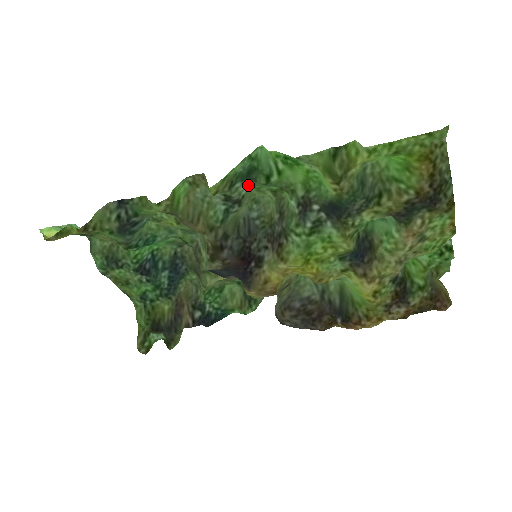
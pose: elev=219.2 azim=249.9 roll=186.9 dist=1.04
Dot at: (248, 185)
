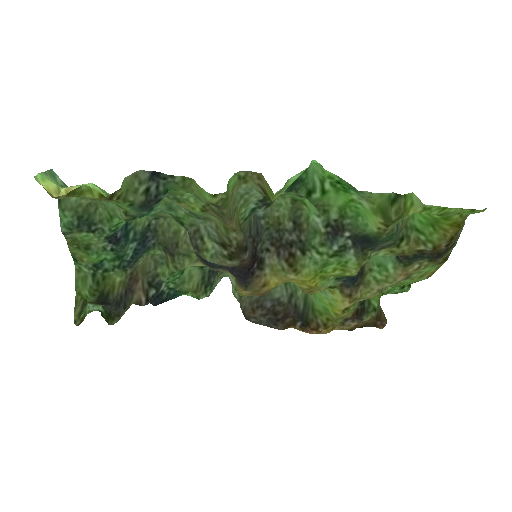
Dot at: (285, 192)
